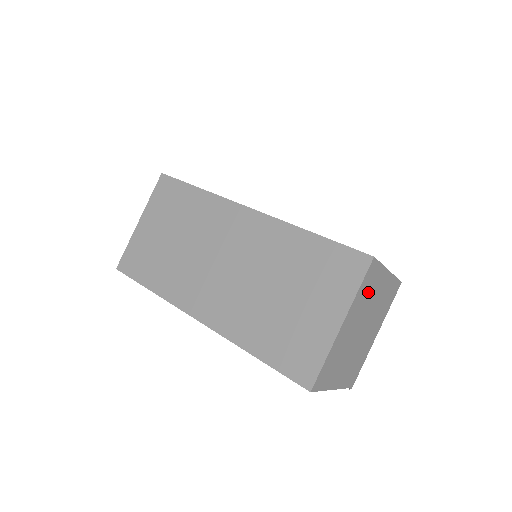
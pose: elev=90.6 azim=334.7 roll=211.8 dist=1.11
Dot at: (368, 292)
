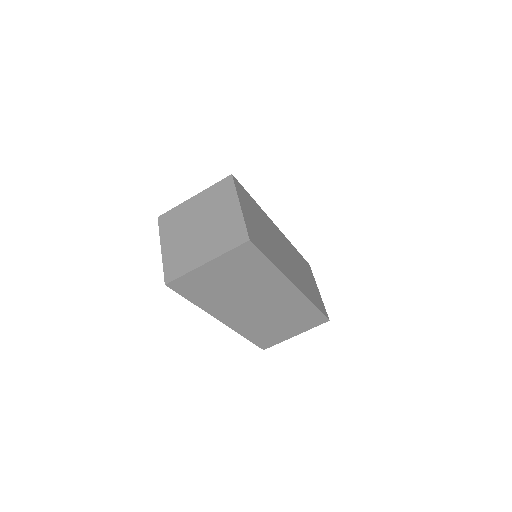
Dot at: occluded
